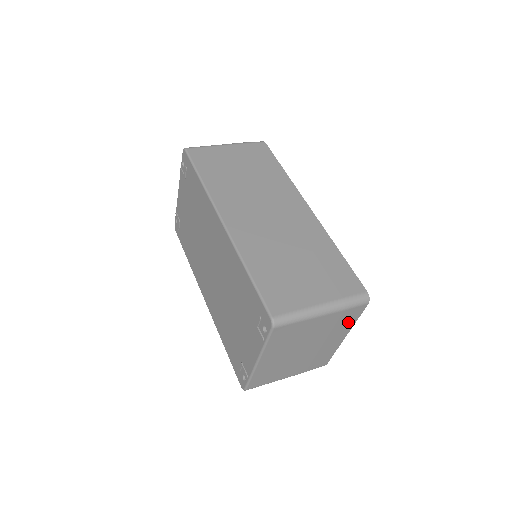
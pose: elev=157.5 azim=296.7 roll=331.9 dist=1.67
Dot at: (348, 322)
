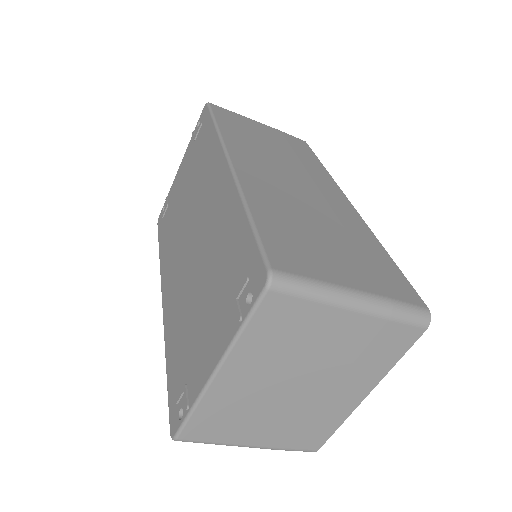
Dot at: (383, 358)
